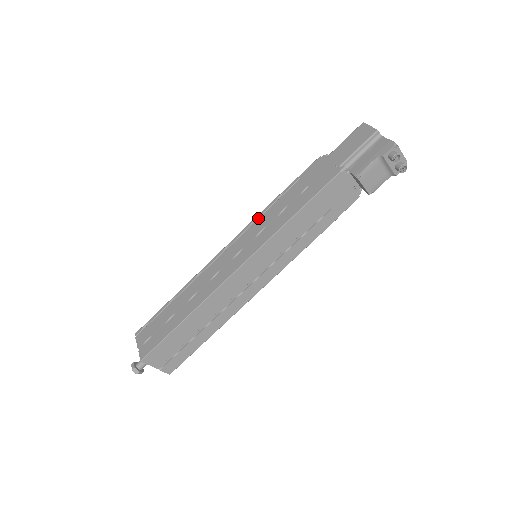
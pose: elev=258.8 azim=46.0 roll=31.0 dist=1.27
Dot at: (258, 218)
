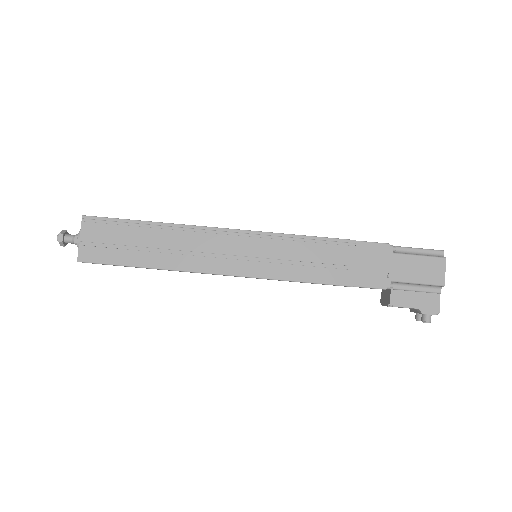
Dot at: (290, 237)
